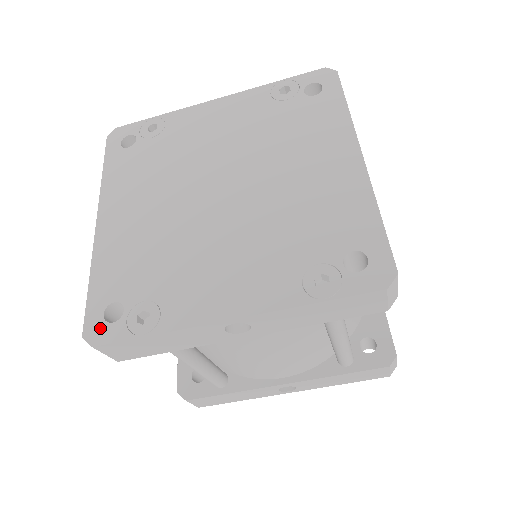
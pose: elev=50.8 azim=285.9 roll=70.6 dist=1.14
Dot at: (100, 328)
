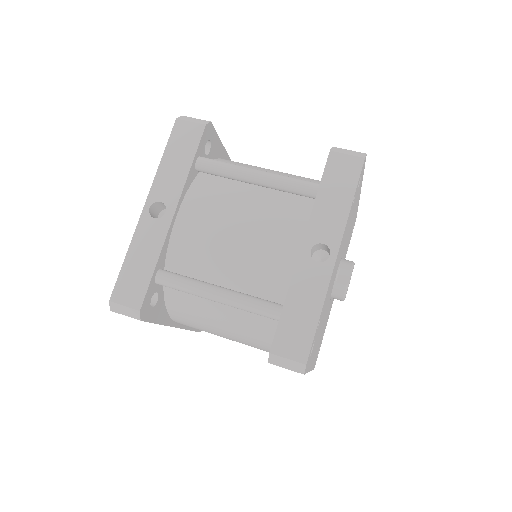
Dot at: occluded
